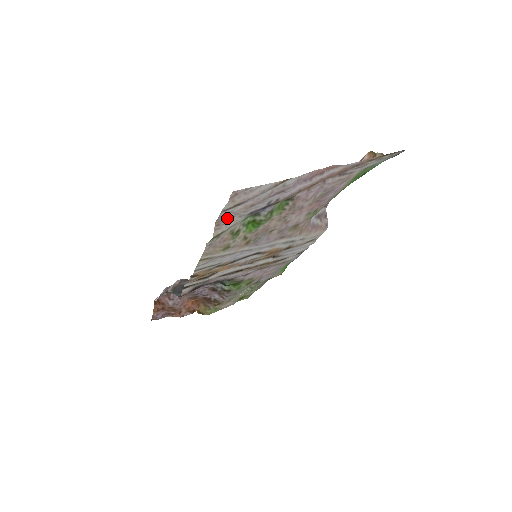
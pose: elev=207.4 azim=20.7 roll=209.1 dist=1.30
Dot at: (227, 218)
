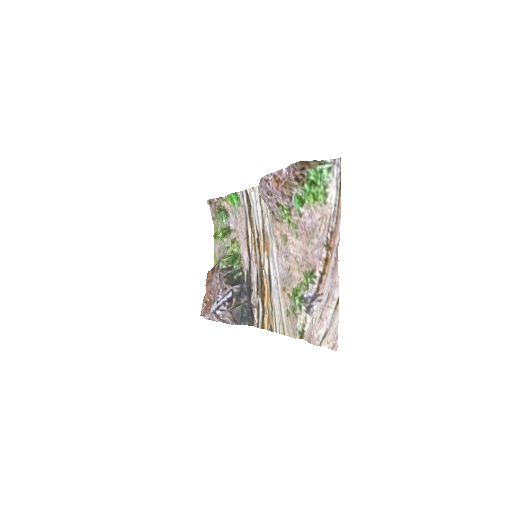
Dot at: (311, 334)
